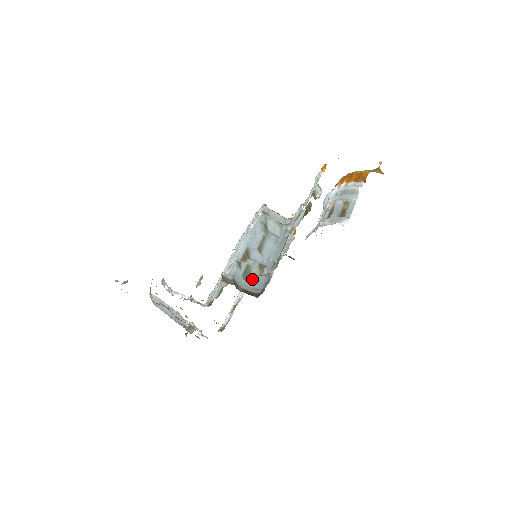
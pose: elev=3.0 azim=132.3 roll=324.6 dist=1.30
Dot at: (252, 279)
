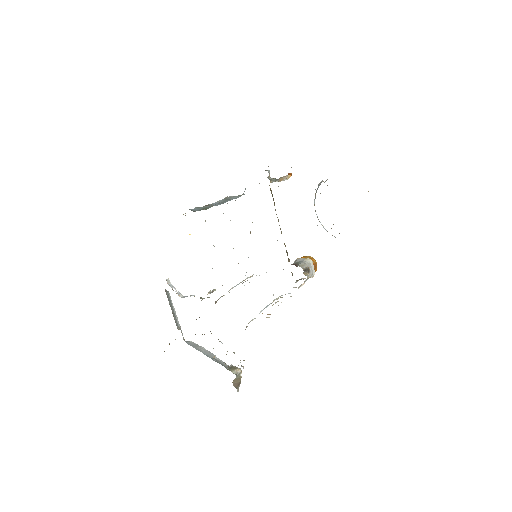
Dot at: (208, 208)
